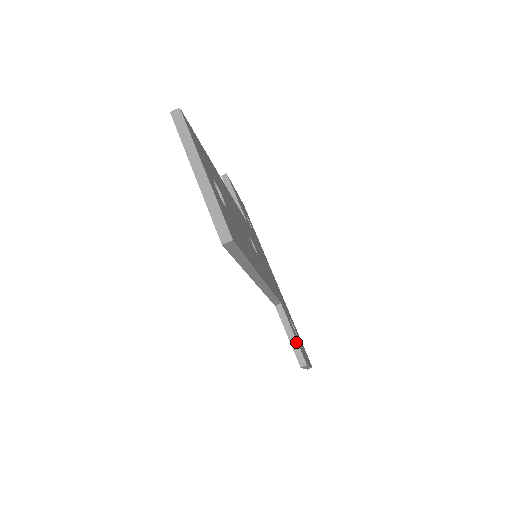
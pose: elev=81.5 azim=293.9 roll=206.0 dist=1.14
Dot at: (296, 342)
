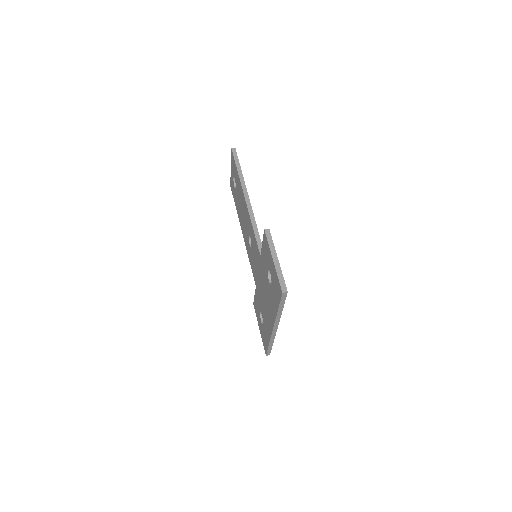
Dot at: occluded
